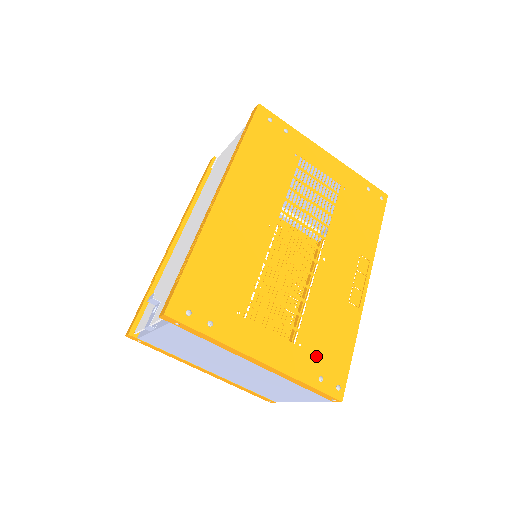
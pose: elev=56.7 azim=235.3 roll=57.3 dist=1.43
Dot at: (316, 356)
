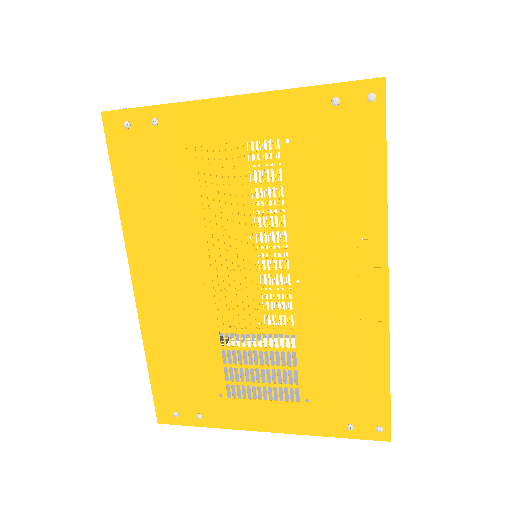
Dot at: (334, 405)
